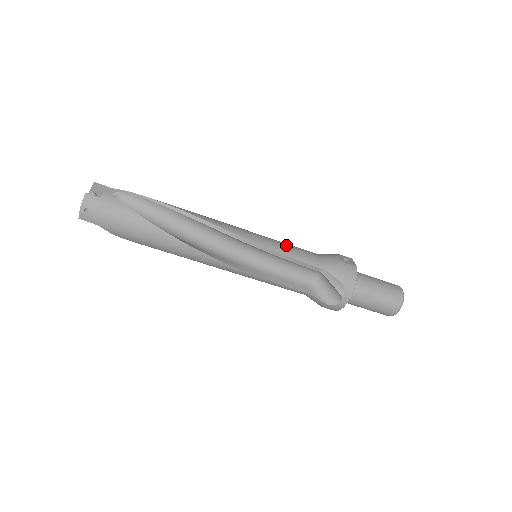
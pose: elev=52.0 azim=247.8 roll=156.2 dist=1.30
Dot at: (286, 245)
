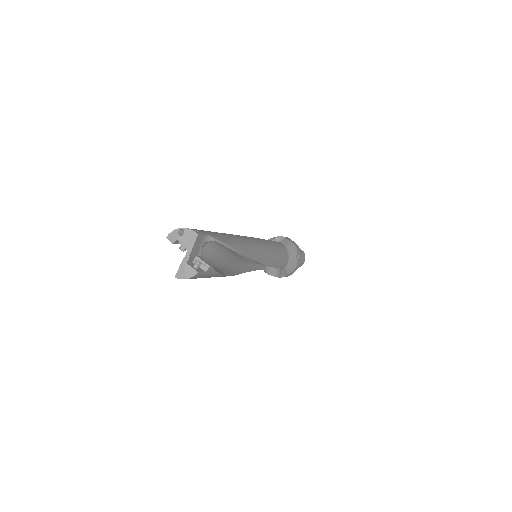
Dot at: (279, 257)
